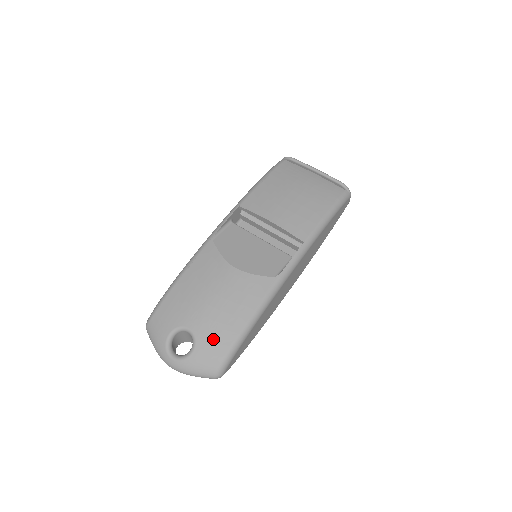
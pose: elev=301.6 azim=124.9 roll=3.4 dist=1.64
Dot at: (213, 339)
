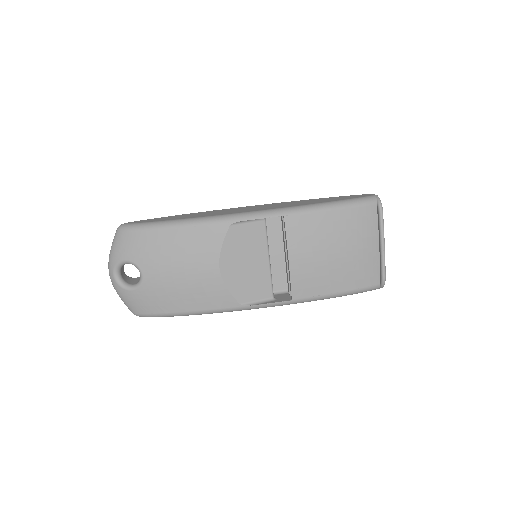
Dot at: (152, 298)
